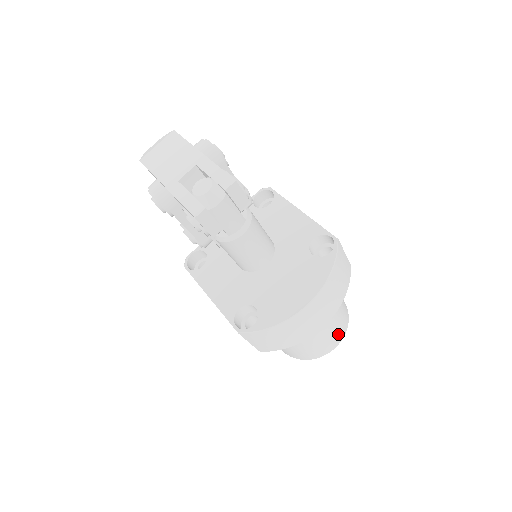
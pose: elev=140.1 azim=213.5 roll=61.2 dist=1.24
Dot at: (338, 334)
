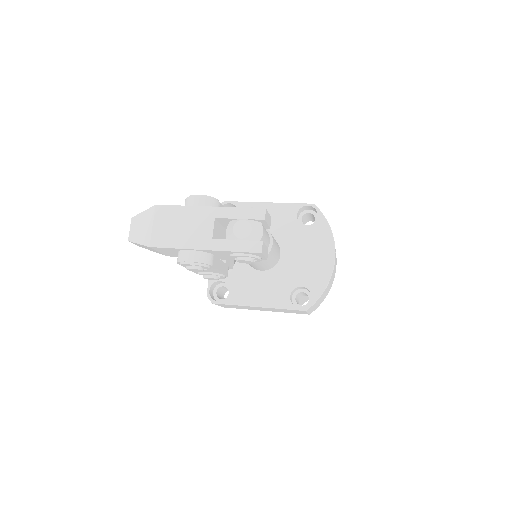
Dot at: occluded
